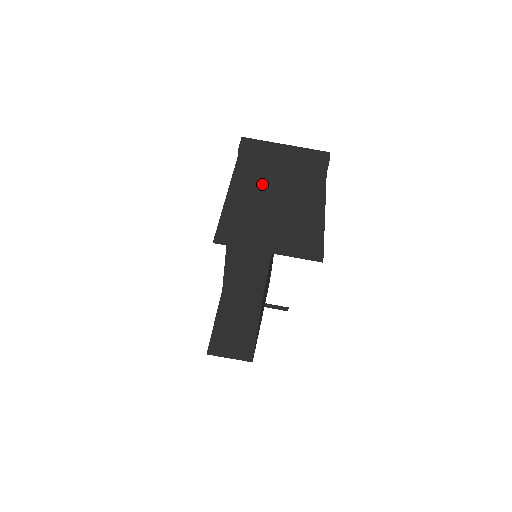
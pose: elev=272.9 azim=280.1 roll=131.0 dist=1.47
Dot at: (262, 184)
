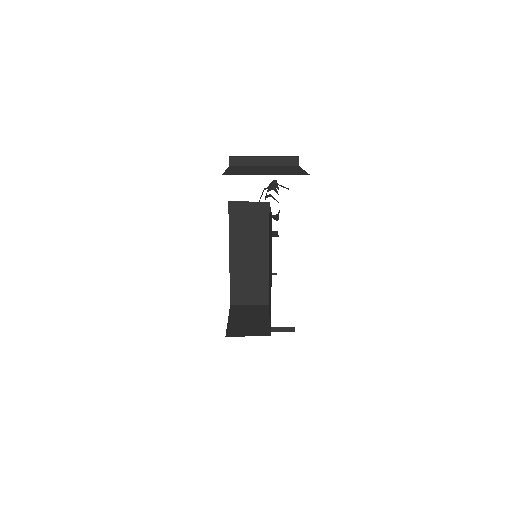
Dot at: (251, 168)
